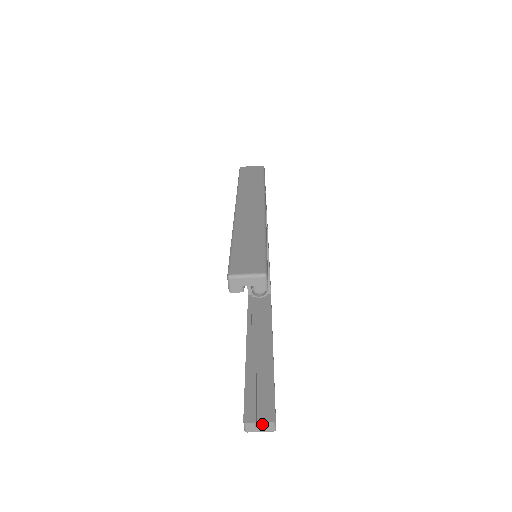
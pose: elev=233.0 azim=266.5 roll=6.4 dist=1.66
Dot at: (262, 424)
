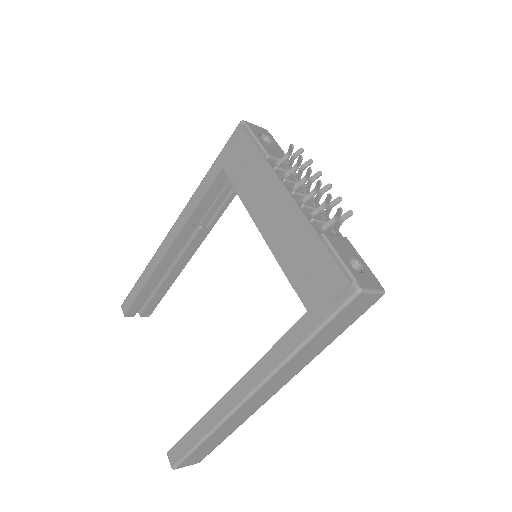
Dot at: (138, 312)
